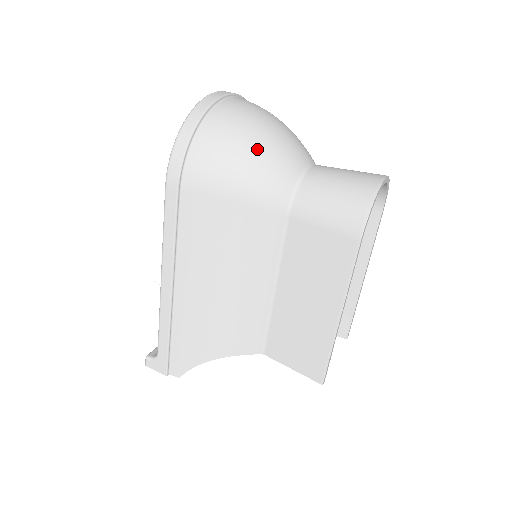
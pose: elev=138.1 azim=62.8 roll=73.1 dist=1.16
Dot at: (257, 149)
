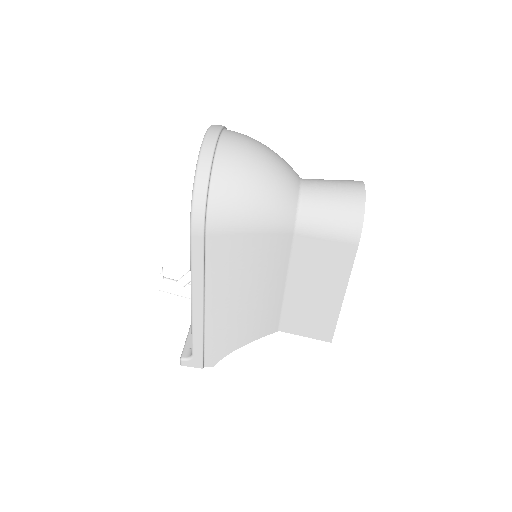
Dot at: (264, 187)
